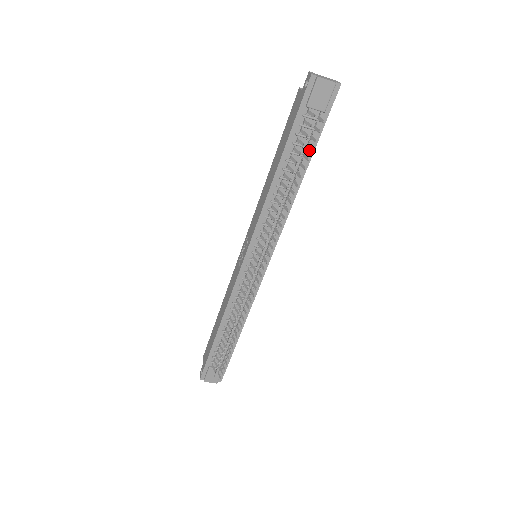
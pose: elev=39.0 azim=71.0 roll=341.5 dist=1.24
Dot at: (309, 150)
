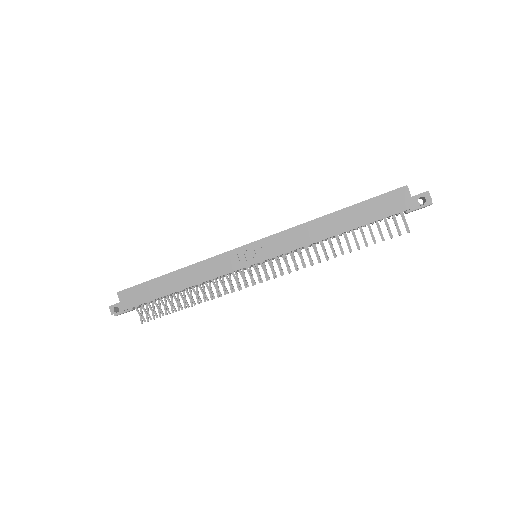
Dot at: occluded
